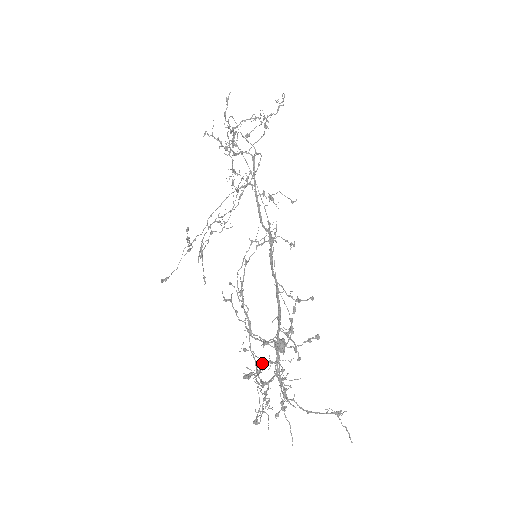
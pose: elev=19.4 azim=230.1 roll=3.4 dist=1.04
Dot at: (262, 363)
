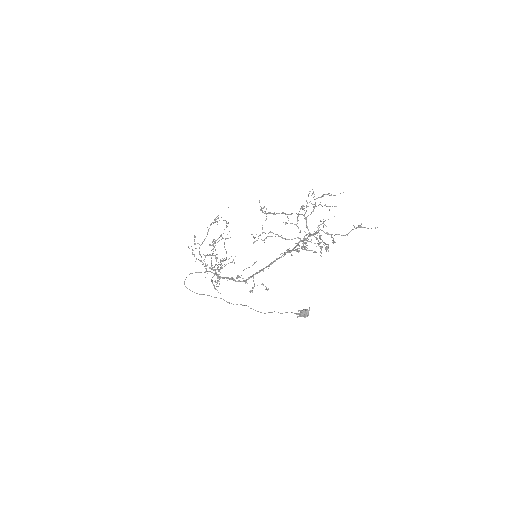
Dot at: (303, 244)
